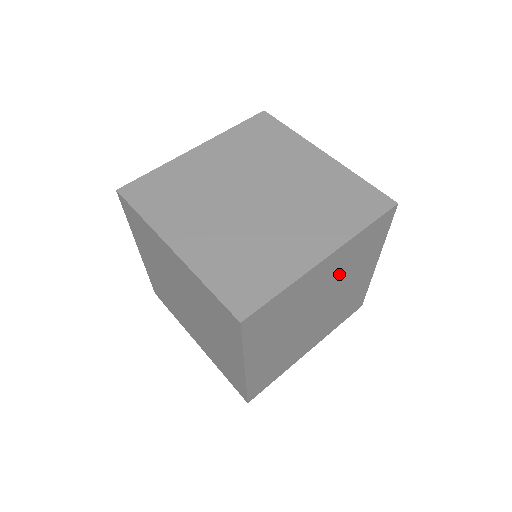
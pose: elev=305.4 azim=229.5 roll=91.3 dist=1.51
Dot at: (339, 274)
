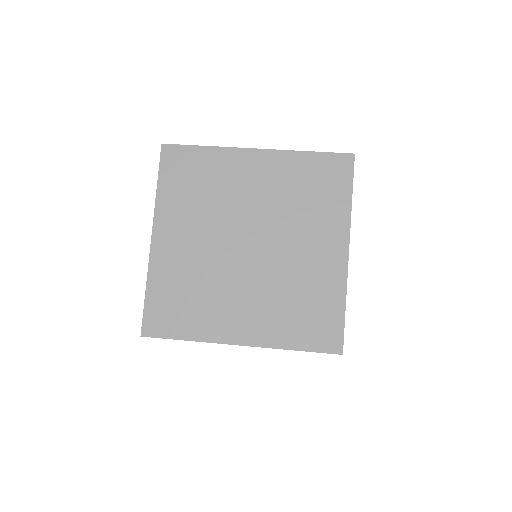
Dot at: occluded
